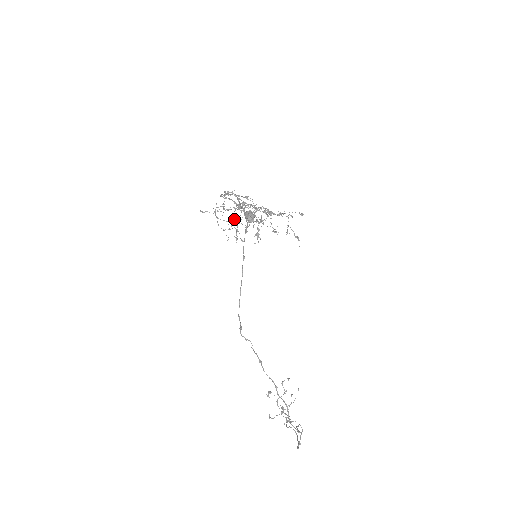
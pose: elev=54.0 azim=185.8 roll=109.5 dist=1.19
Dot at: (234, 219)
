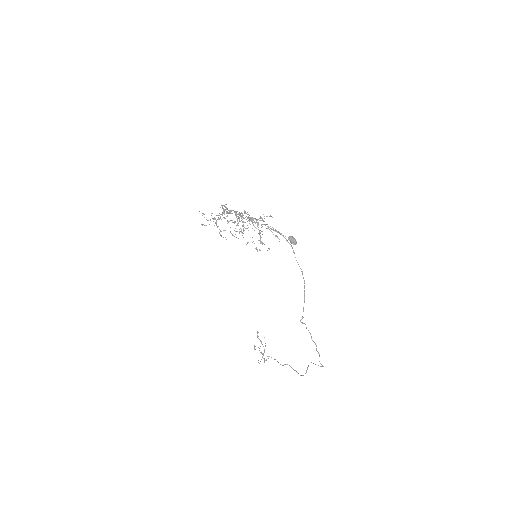
Dot at: (241, 231)
